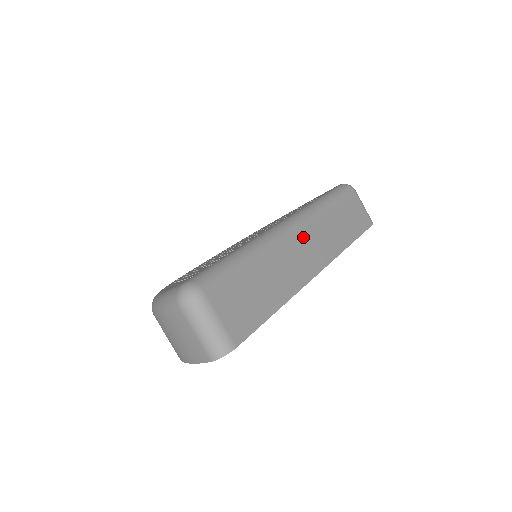
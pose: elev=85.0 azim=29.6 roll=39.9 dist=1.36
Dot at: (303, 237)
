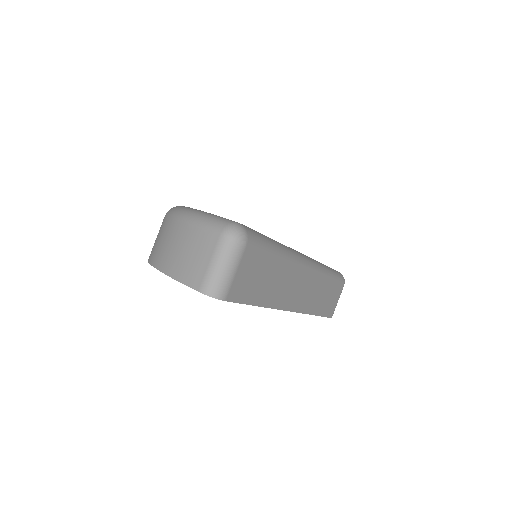
Dot at: (306, 278)
